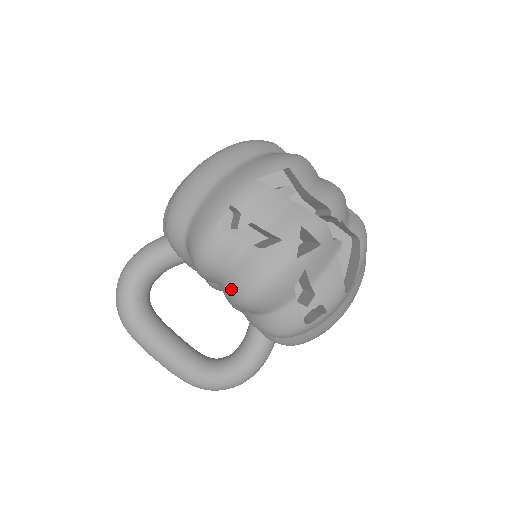
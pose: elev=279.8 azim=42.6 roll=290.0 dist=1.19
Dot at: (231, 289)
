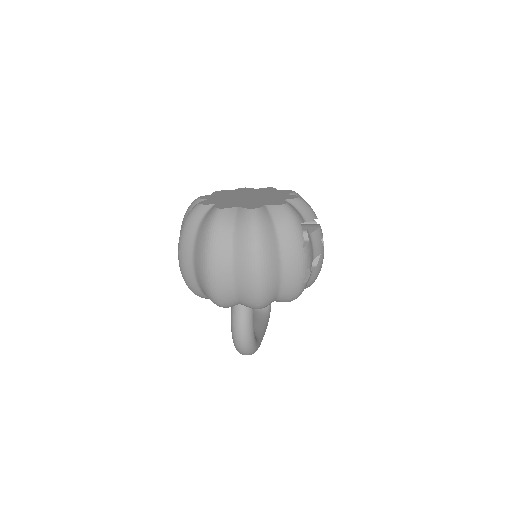
Dot at: occluded
